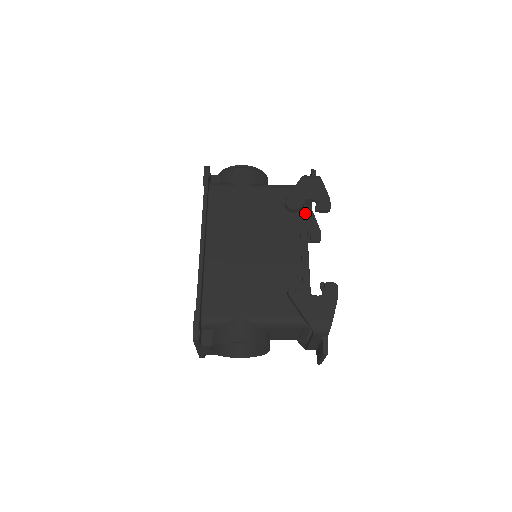
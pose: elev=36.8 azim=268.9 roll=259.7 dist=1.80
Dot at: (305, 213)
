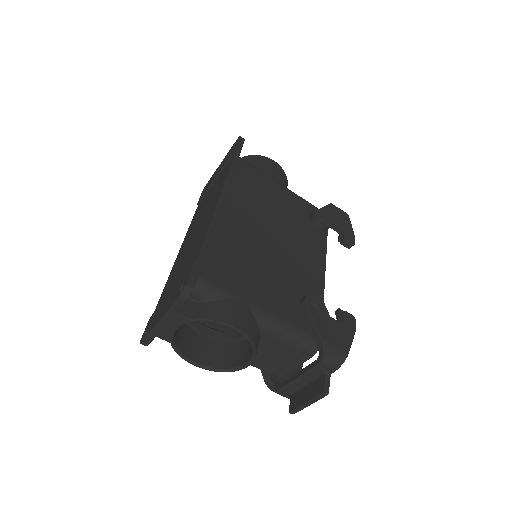
Dot at: occluded
